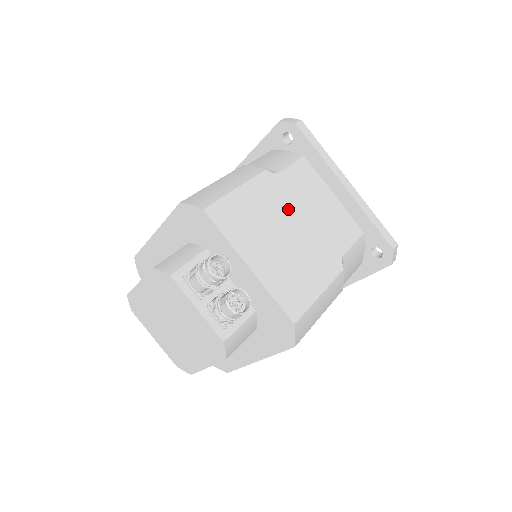
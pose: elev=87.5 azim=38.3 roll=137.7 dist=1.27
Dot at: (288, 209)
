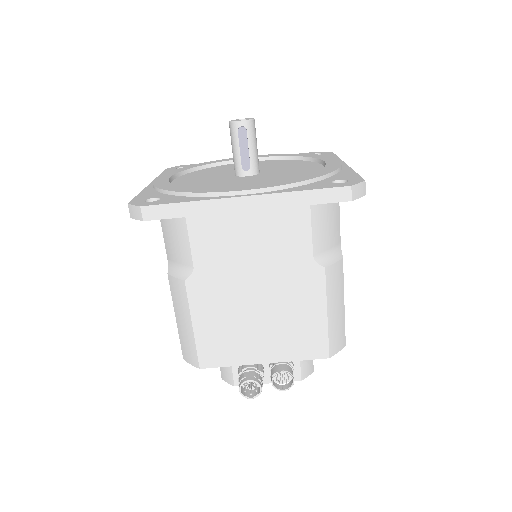
Dot at: (235, 286)
